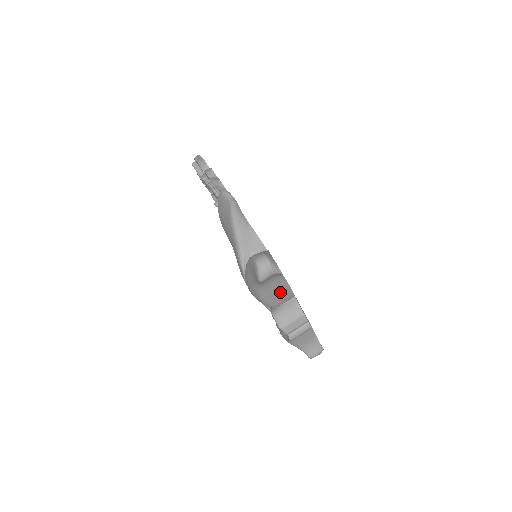
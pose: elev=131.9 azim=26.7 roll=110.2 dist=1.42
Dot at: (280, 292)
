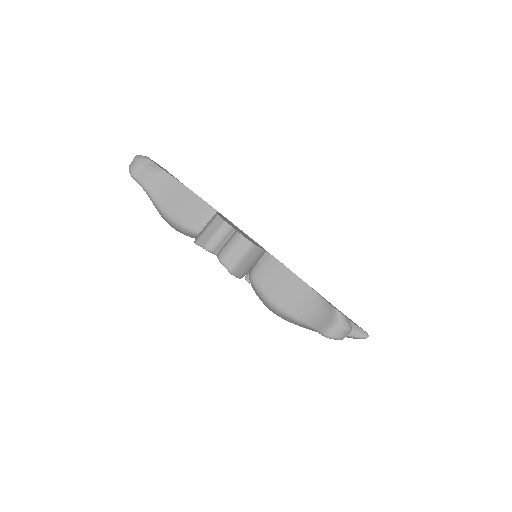
Dot at: (185, 203)
